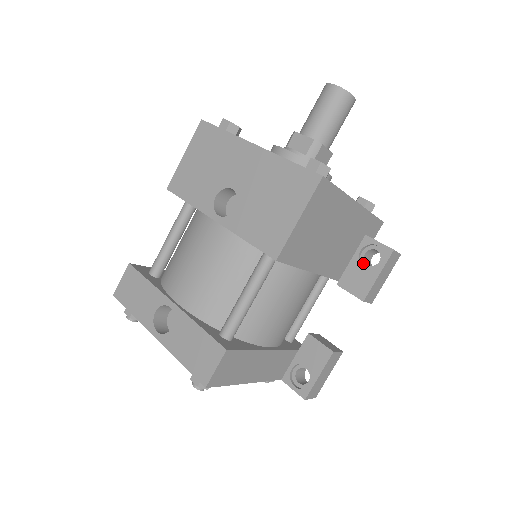
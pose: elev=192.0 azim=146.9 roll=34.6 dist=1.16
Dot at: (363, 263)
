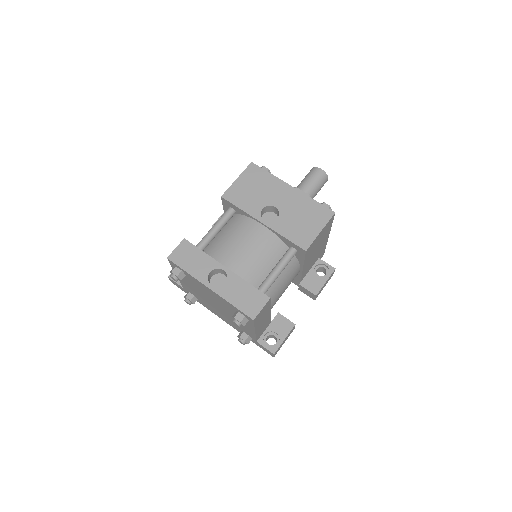
Dot at: (316, 274)
